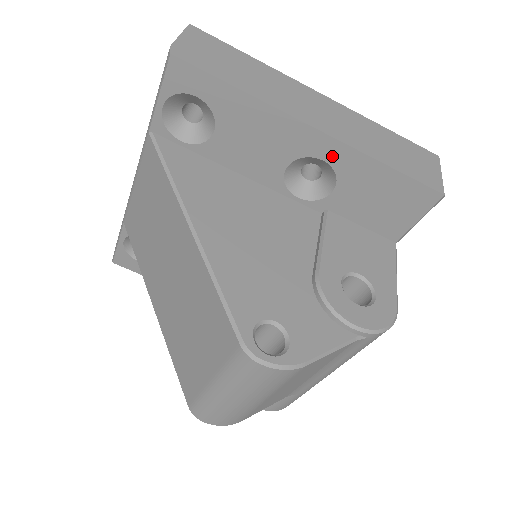
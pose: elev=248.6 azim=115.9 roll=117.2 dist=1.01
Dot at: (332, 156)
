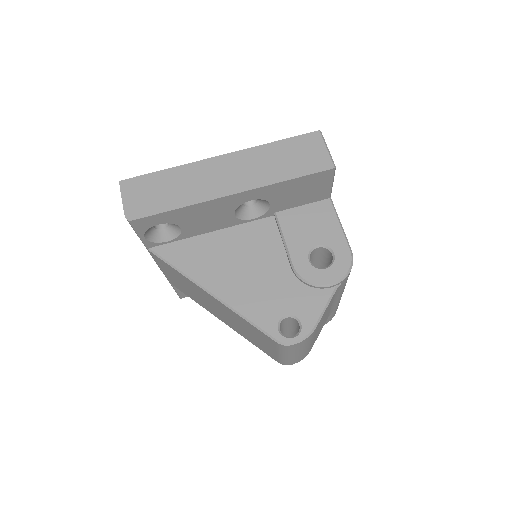
Dot at: (254, 196)
